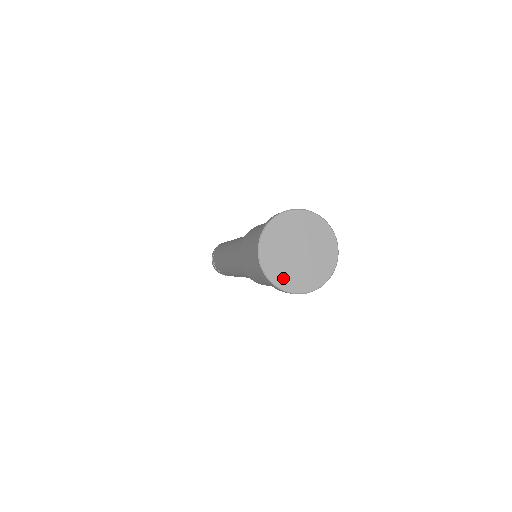
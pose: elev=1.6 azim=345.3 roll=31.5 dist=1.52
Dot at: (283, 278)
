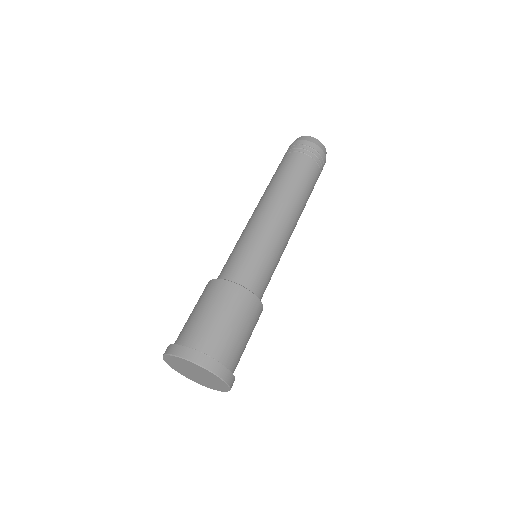
Dot at: (207, 385)
